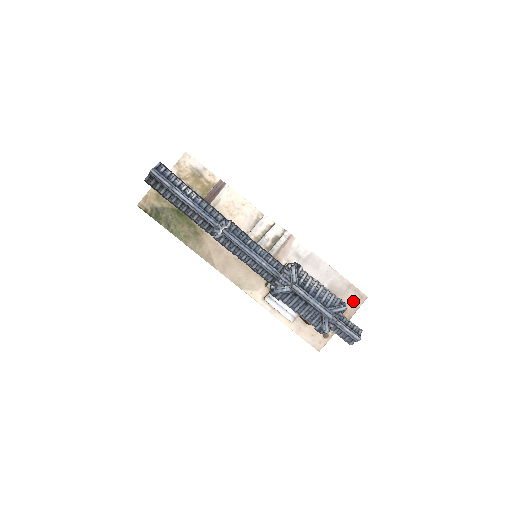
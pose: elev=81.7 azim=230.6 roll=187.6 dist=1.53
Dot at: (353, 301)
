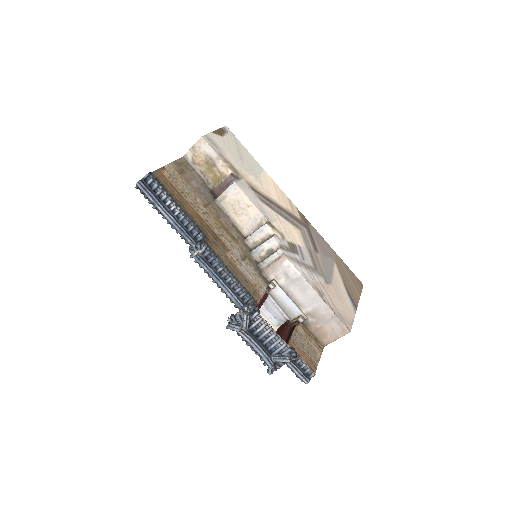
Dot at: (334, 331)
